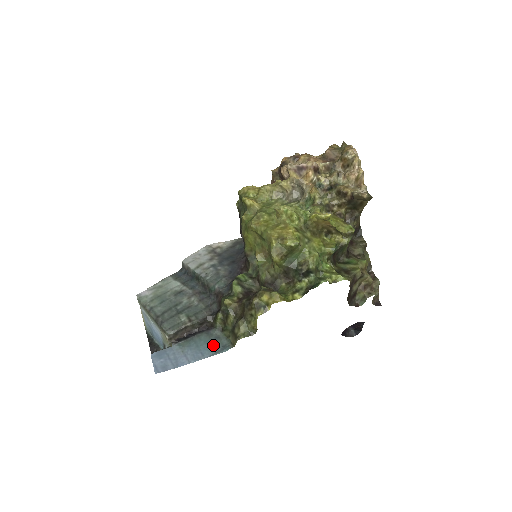
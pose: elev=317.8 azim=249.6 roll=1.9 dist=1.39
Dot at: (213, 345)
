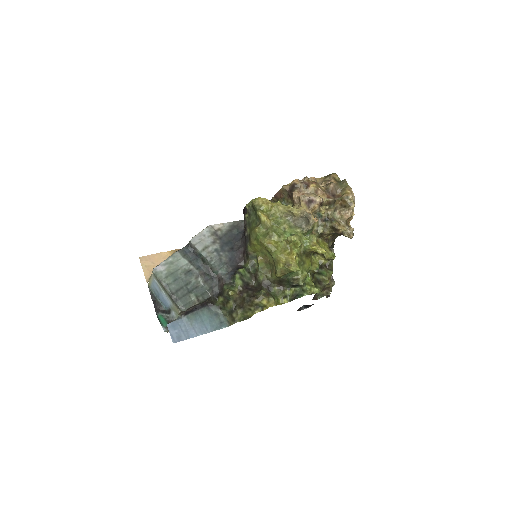
Dot at: (214, 321)
